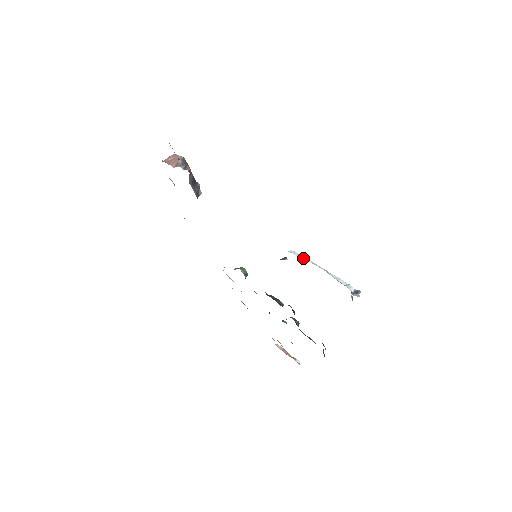
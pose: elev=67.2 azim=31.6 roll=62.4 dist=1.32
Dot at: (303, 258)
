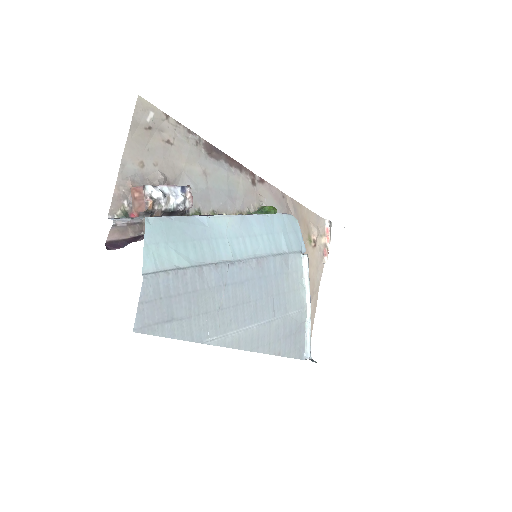
Dot at: (305, 281)
